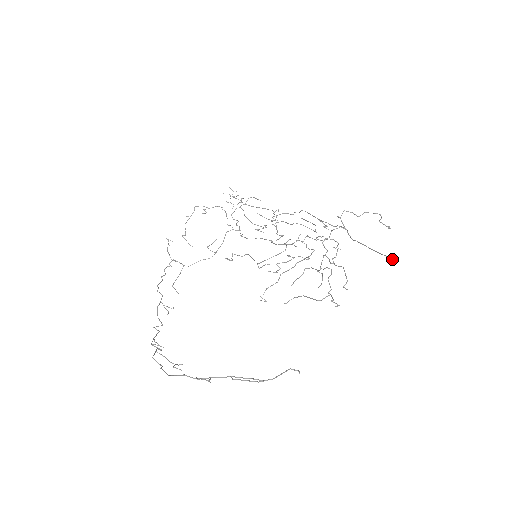
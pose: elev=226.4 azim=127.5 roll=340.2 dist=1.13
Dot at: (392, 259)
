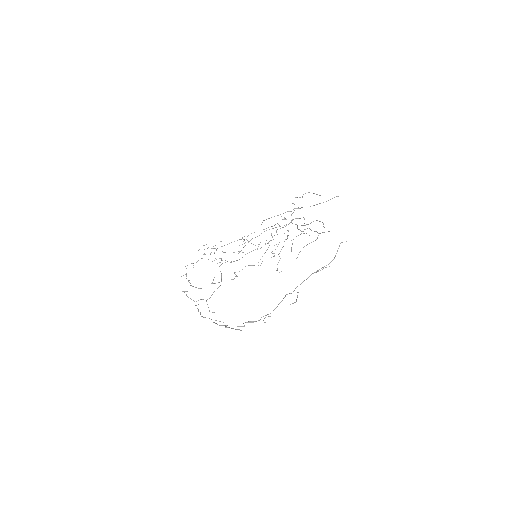
Dot at: (338, 196)
